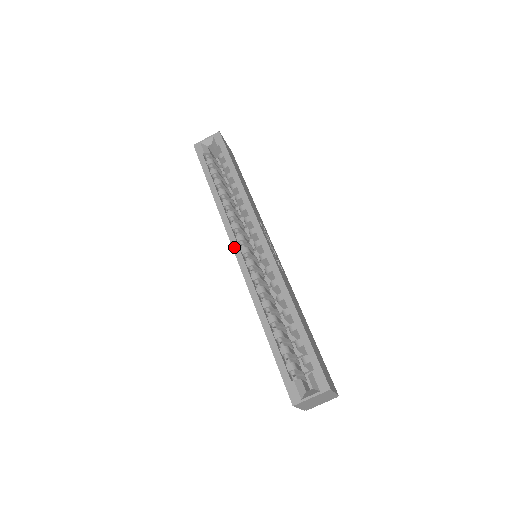
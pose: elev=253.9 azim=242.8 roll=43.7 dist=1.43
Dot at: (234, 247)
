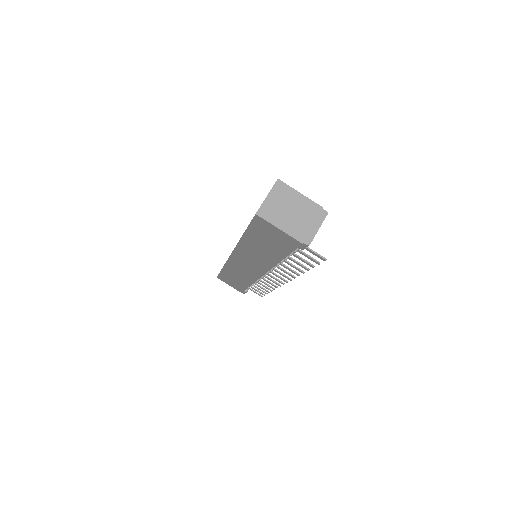
Dot at: occluded
